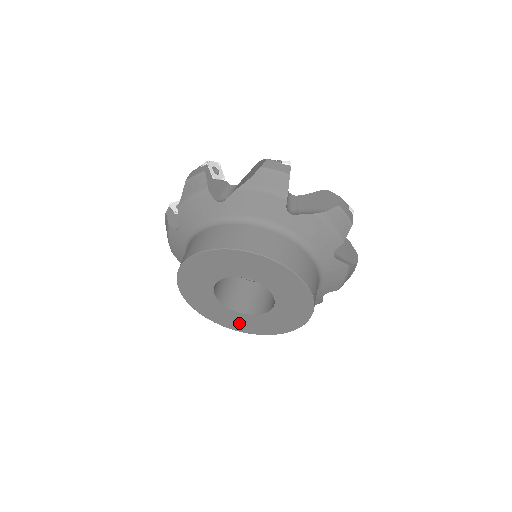
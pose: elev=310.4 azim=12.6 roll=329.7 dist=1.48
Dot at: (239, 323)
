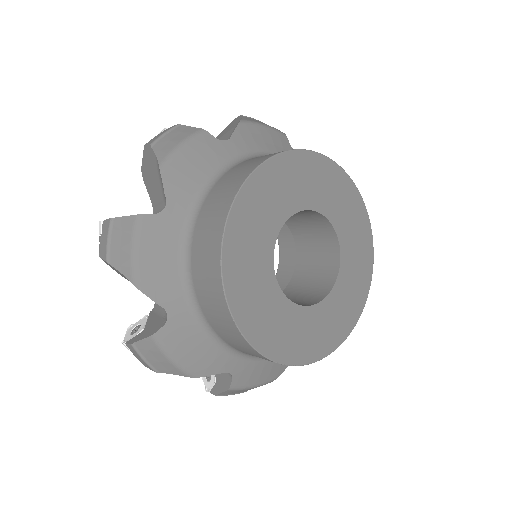
Dot at: (303, 338)
